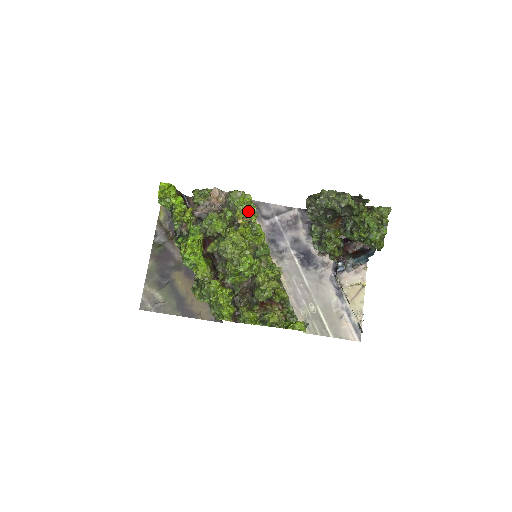
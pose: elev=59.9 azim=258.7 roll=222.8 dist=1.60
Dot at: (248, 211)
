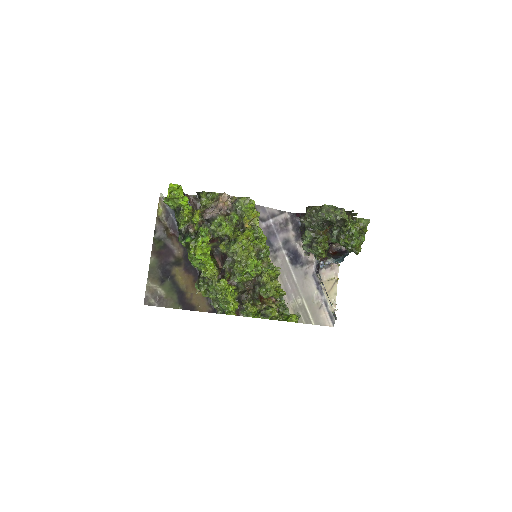
Dot at: (254, 216)
